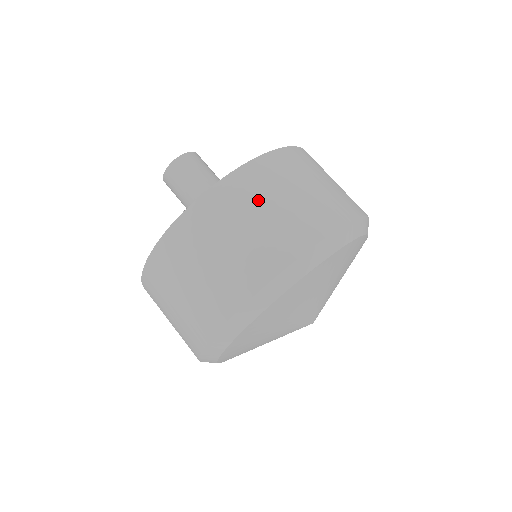
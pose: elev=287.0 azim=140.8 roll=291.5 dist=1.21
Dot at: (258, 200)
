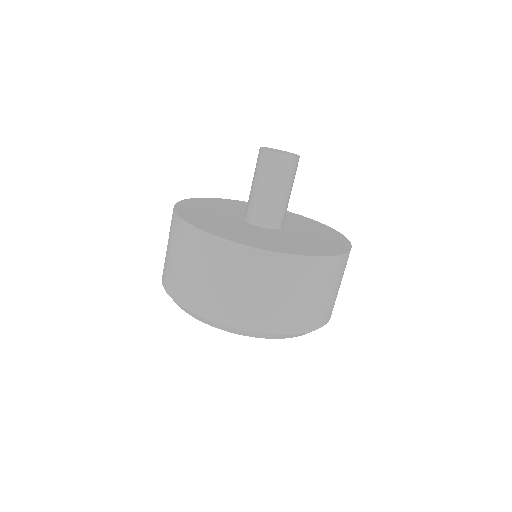
Dot at: (190, 257)
